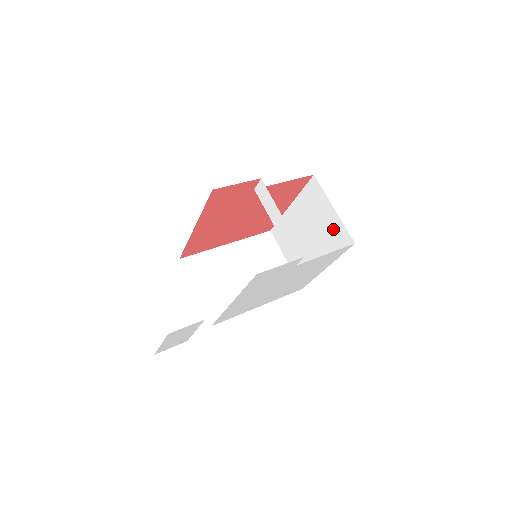
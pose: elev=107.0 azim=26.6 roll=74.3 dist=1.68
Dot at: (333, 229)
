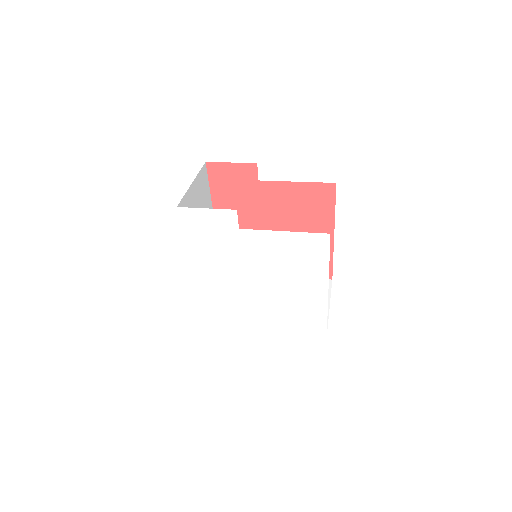
Dot at: occluded
